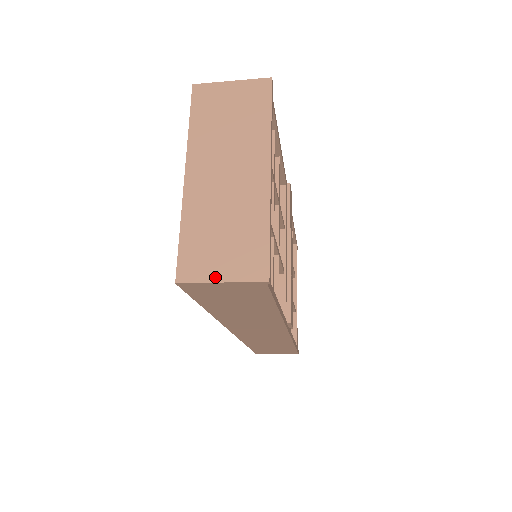
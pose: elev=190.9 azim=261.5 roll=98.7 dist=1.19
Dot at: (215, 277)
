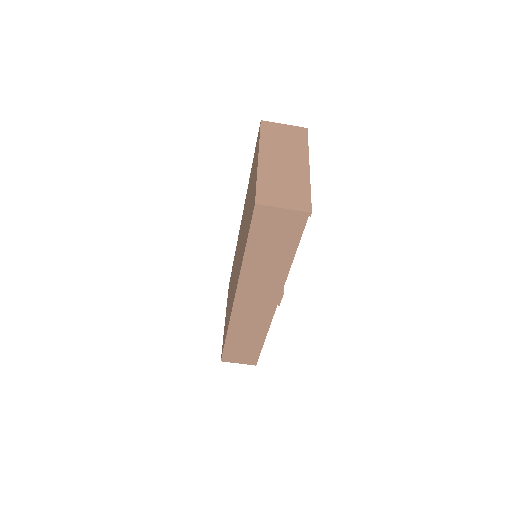
Dot at: (280, 205)
